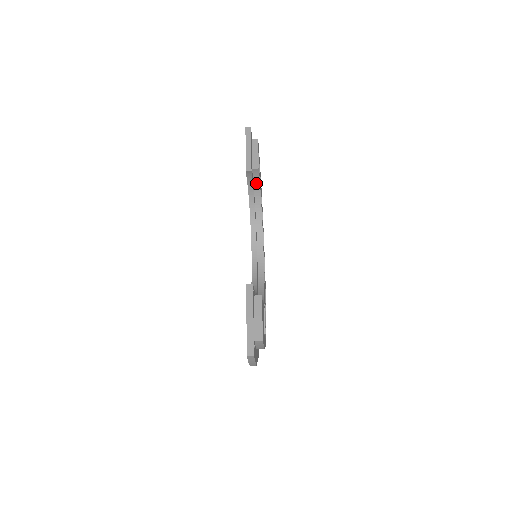
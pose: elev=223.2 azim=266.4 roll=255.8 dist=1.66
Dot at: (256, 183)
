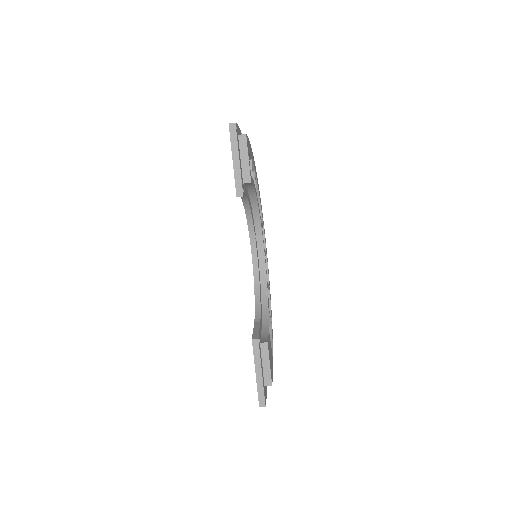
Dot at: (249, 185)
